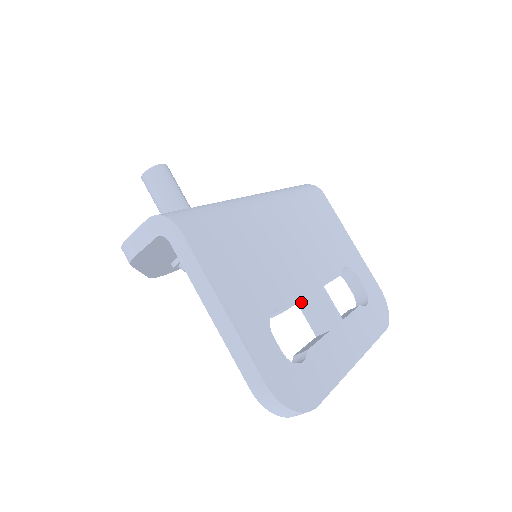
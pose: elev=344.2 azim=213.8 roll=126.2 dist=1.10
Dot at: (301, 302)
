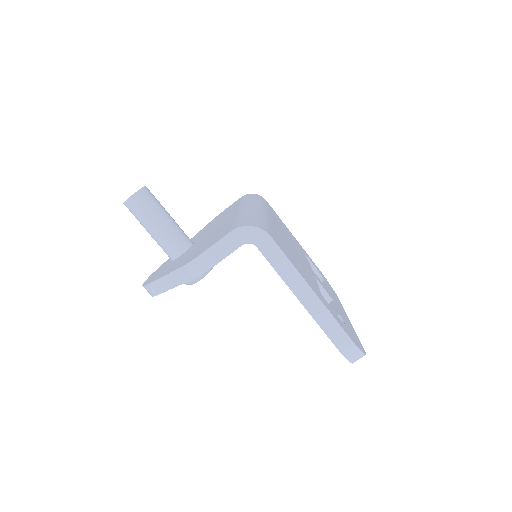
Dot at: occluded
